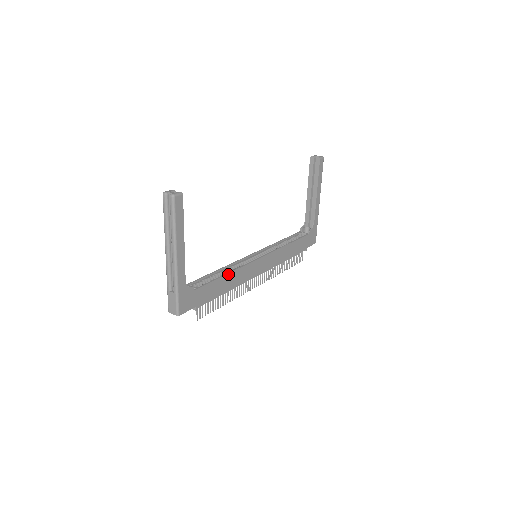
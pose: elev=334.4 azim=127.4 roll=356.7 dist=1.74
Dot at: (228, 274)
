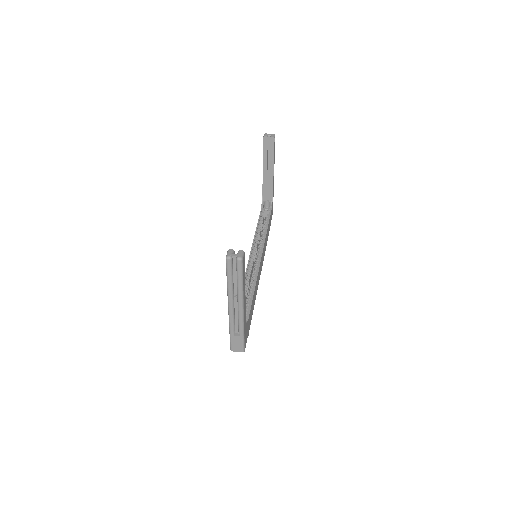
Dot at: (254, 289)
